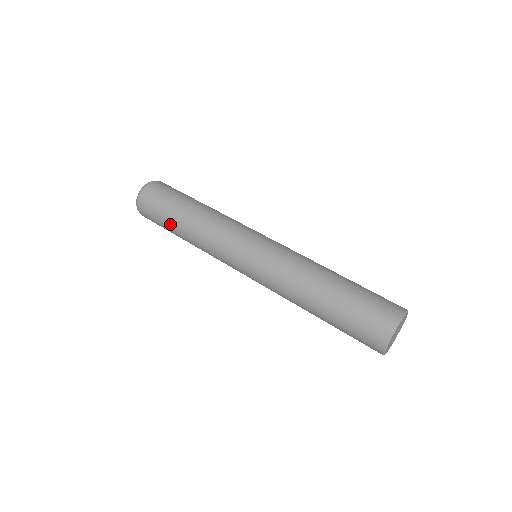
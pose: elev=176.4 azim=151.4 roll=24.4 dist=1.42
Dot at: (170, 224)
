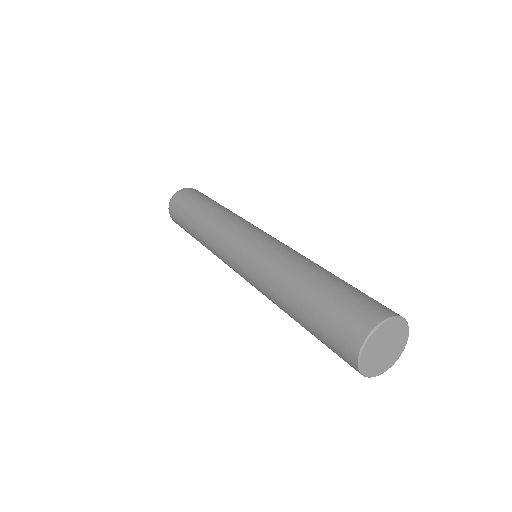
Dot at: (188, 216)
